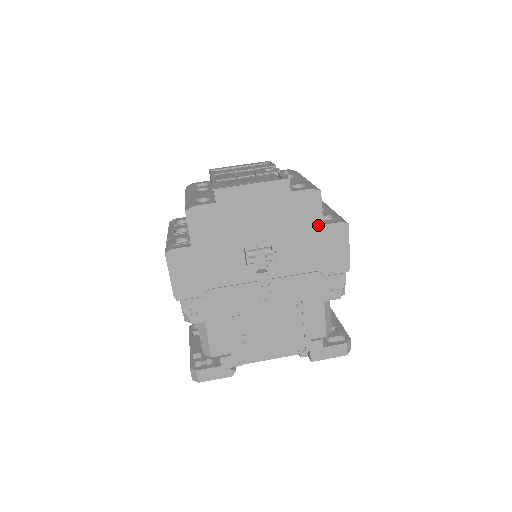
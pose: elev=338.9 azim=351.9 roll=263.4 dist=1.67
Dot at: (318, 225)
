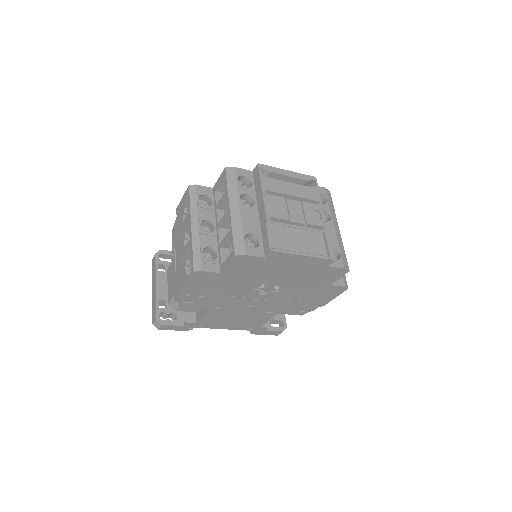
Dot at: (327, 284)
